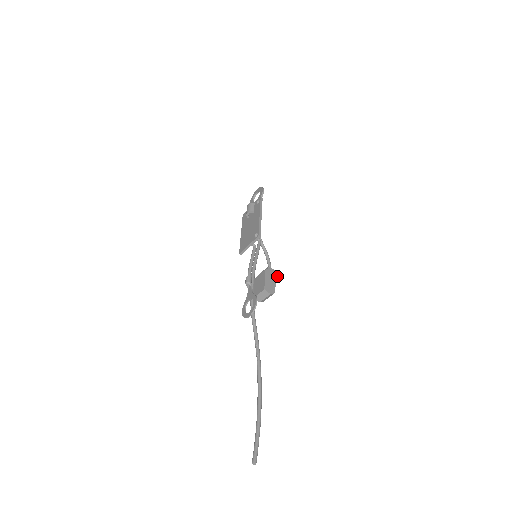
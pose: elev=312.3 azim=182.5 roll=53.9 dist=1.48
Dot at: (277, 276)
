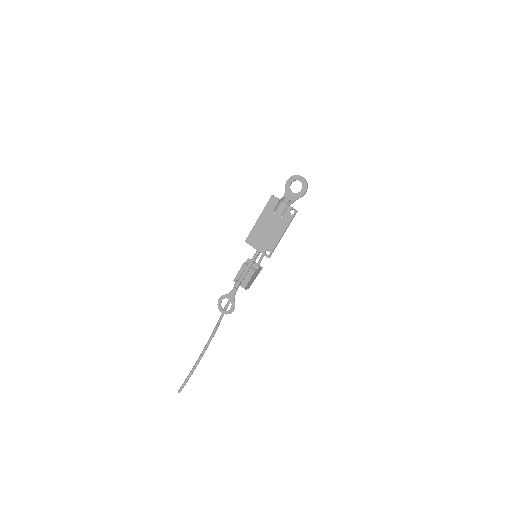
Dot at: occluded
